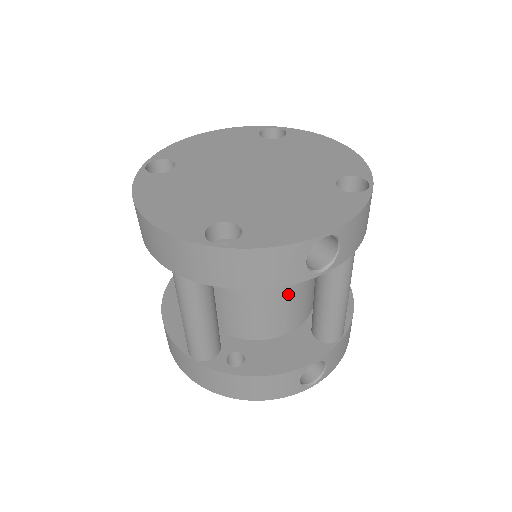
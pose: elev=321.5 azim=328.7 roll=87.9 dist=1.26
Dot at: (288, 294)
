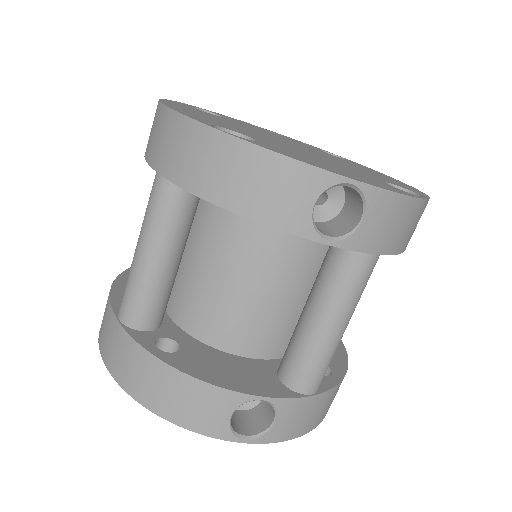
Dot at: (271, 293)
